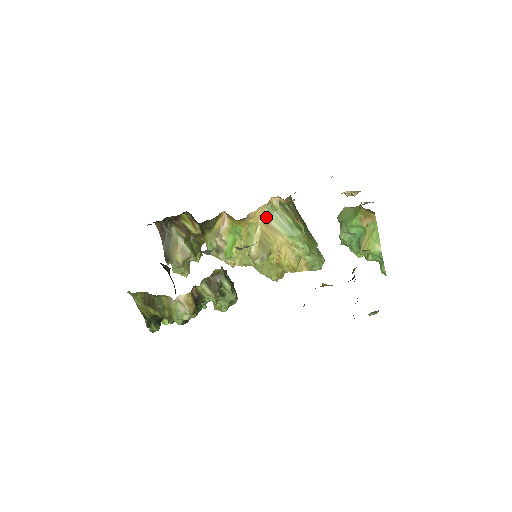
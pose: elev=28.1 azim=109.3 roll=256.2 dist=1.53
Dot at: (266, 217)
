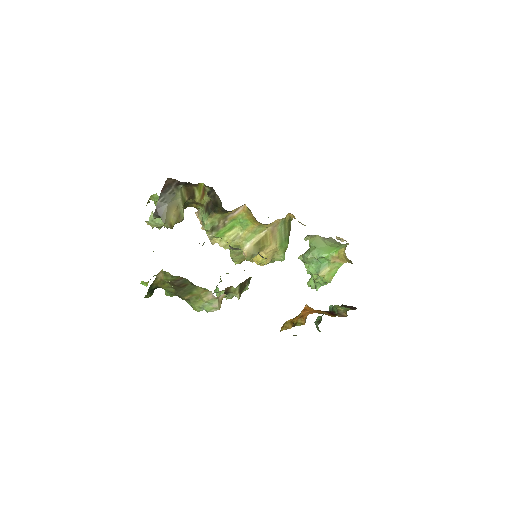
Dot at: (276, 226)
